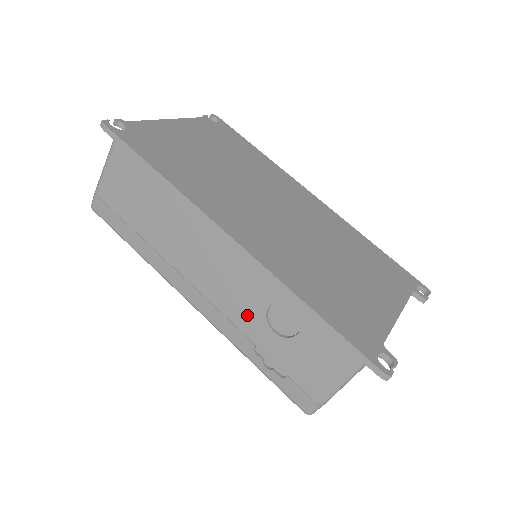
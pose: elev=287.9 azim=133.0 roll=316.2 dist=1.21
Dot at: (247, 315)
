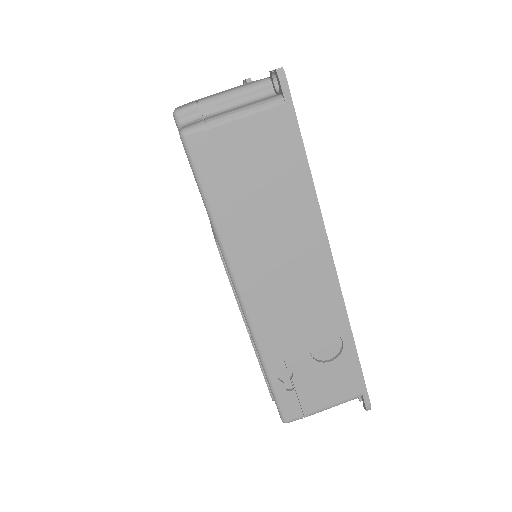
Dot at: (297, 332)
